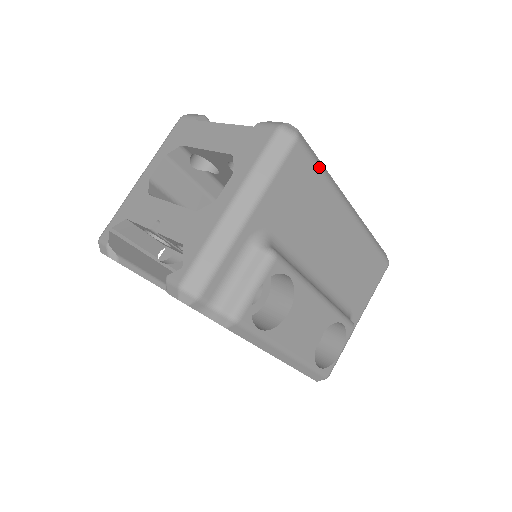
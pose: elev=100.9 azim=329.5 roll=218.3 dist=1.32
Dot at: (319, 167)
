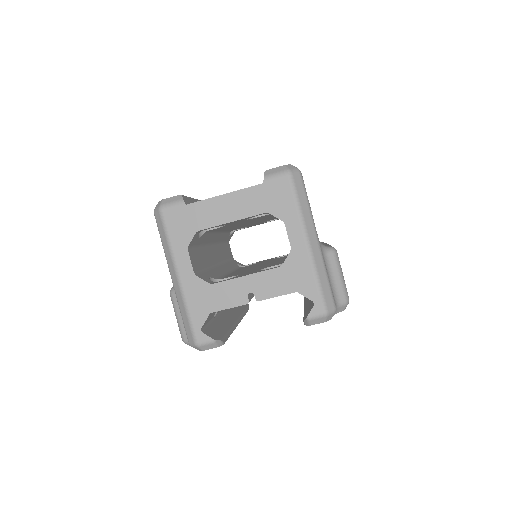
Dot at: occluded
